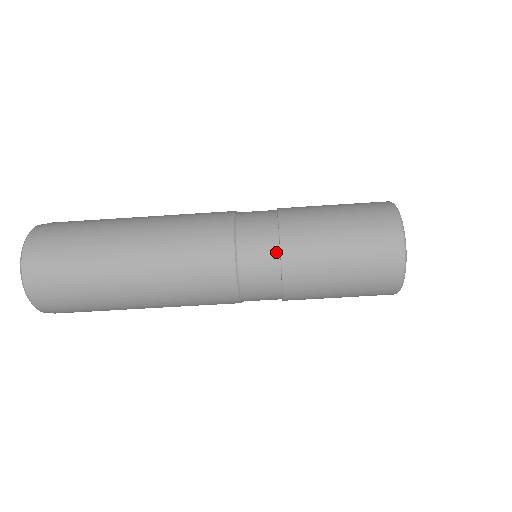
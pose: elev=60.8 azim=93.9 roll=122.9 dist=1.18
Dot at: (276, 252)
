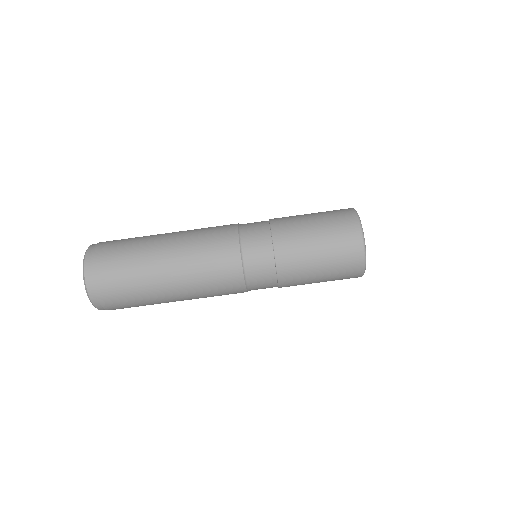
Dot at: (267, 225)
